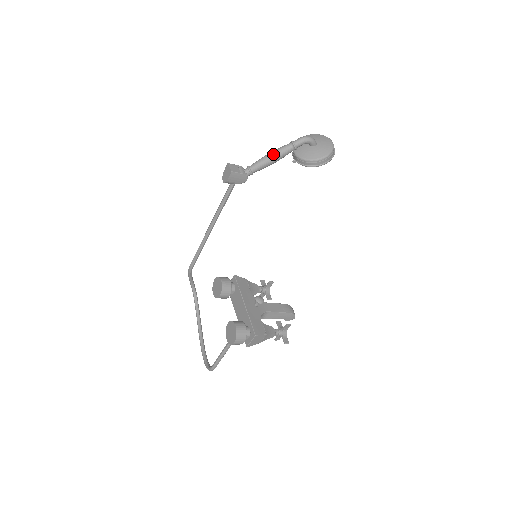
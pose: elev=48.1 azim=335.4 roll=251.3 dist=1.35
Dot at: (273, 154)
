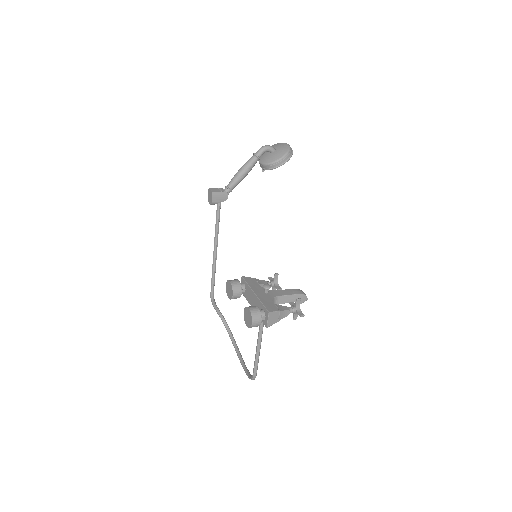
Dot at: (242, 168)
